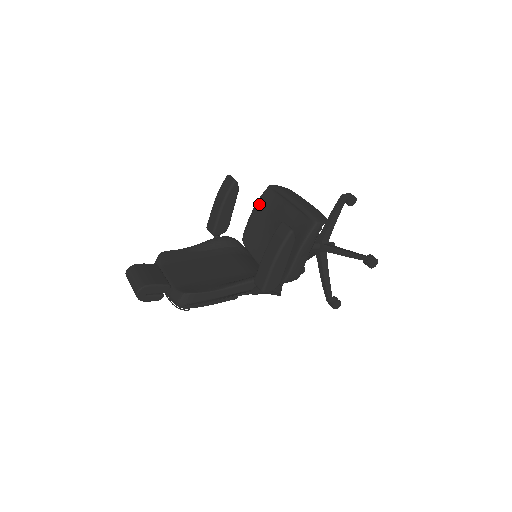
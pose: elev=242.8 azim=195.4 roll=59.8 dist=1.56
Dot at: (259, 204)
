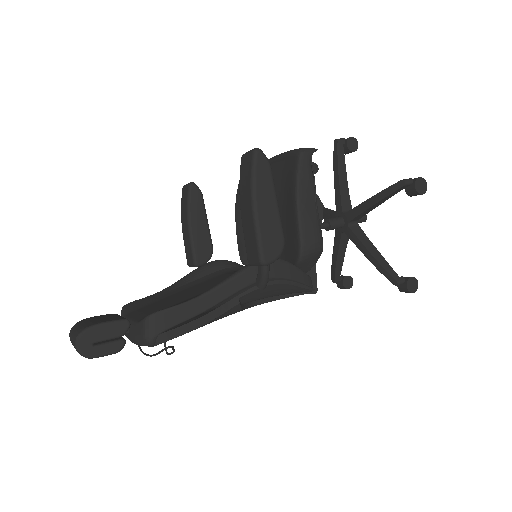
Dot at: (238, 203)
